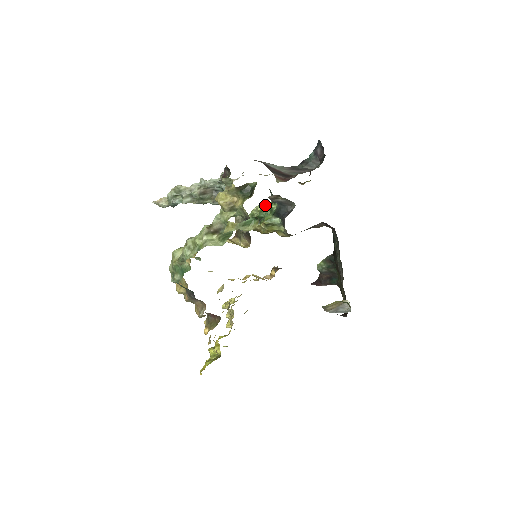
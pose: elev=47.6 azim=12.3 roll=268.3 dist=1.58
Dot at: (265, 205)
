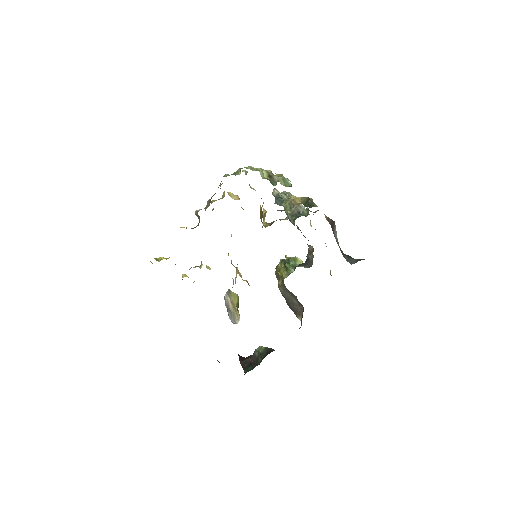
Dot at: (301, 260)
